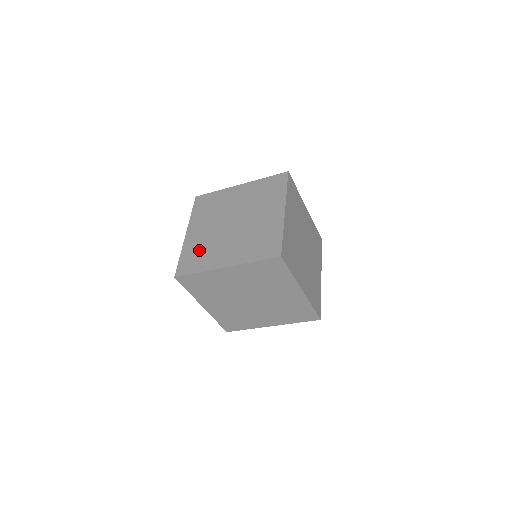
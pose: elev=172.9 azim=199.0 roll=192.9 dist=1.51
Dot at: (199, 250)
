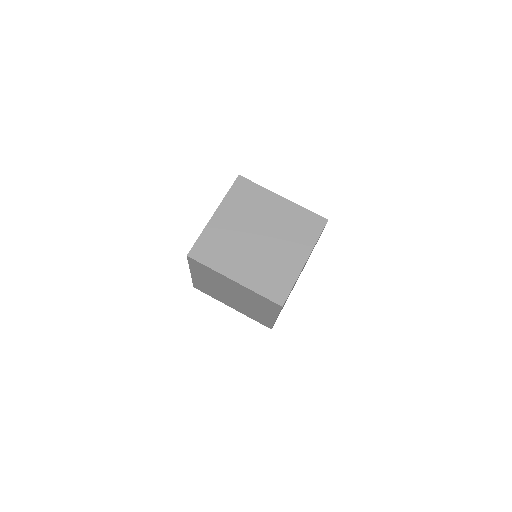
Dot at: occluded
